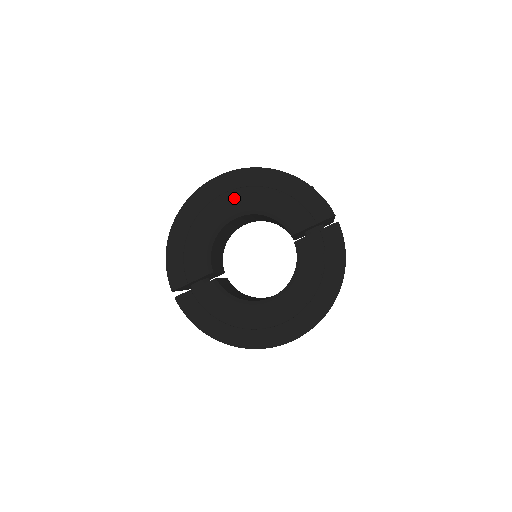
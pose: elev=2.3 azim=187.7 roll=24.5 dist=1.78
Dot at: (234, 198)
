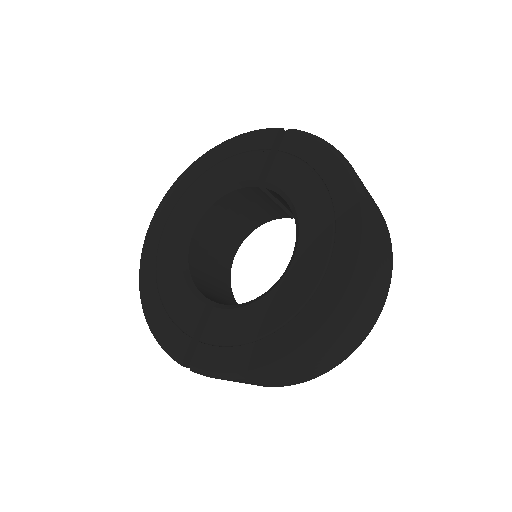
Dot at: (178, 215)
